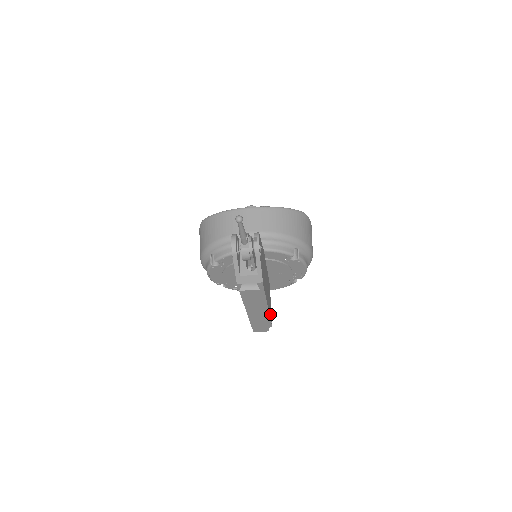
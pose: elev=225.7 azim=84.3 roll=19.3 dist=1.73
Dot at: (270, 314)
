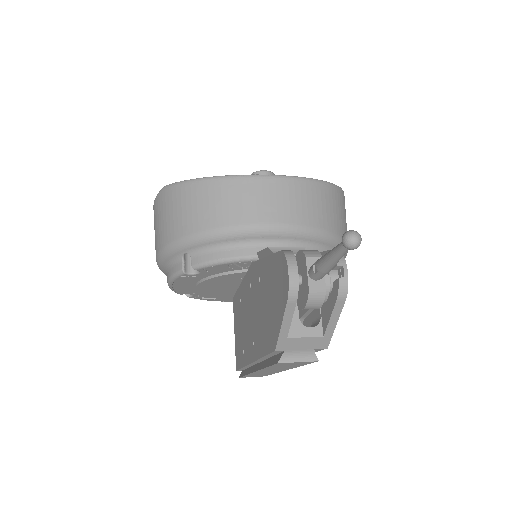
Dot at: occluded
